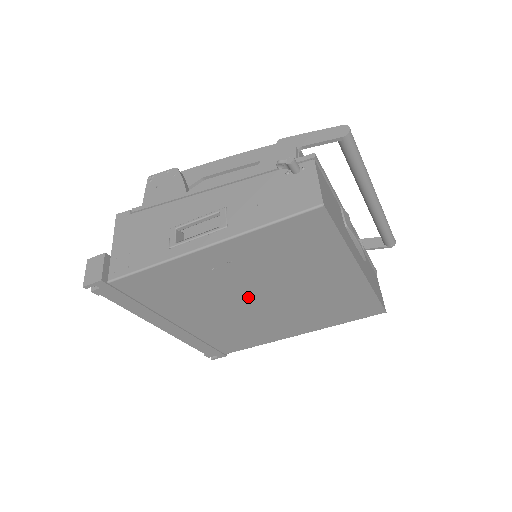
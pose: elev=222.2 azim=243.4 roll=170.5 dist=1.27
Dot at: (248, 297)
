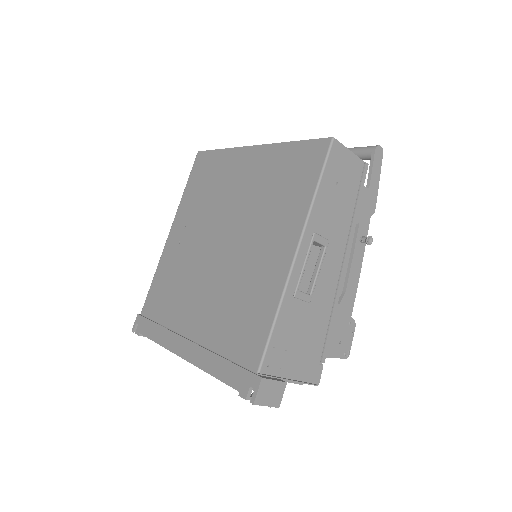
Dot at: (212, 247)
